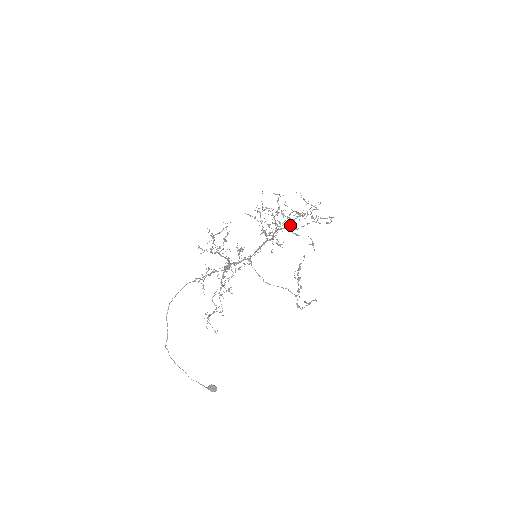
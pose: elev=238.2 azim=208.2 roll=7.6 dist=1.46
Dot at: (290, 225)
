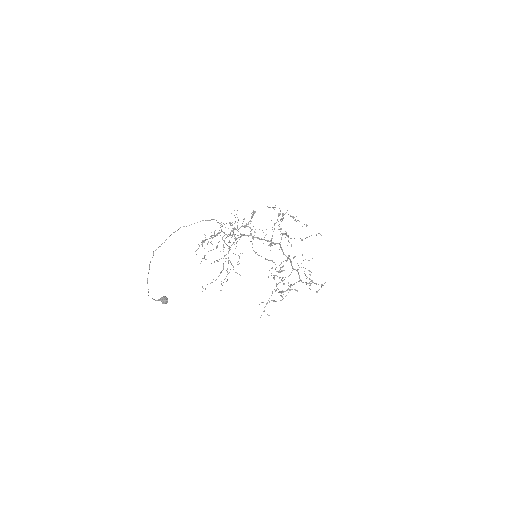
Dot at: (290, 259)
